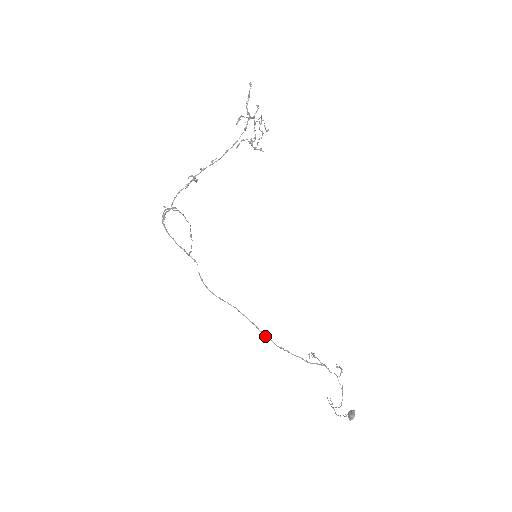
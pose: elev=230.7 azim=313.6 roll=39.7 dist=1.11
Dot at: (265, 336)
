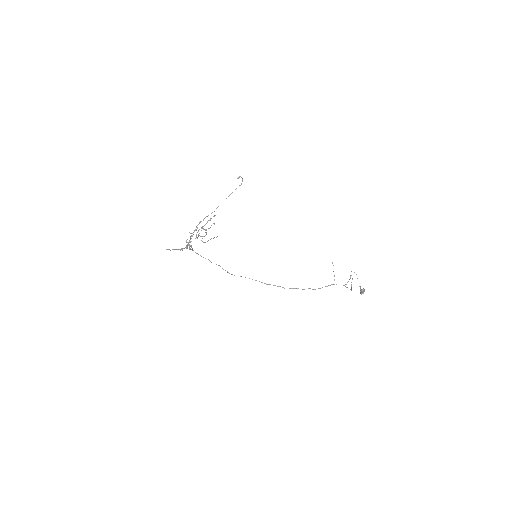
Dot at: occluded
